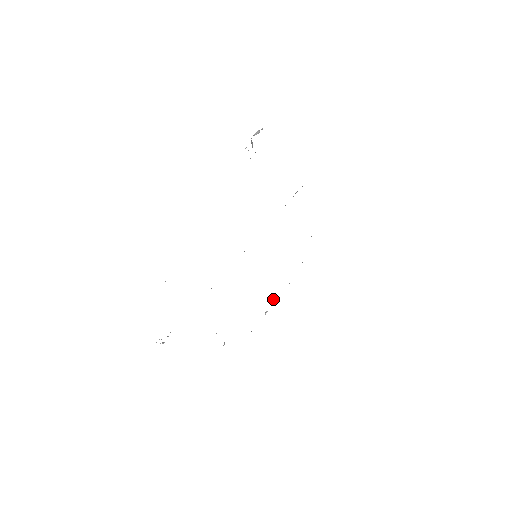
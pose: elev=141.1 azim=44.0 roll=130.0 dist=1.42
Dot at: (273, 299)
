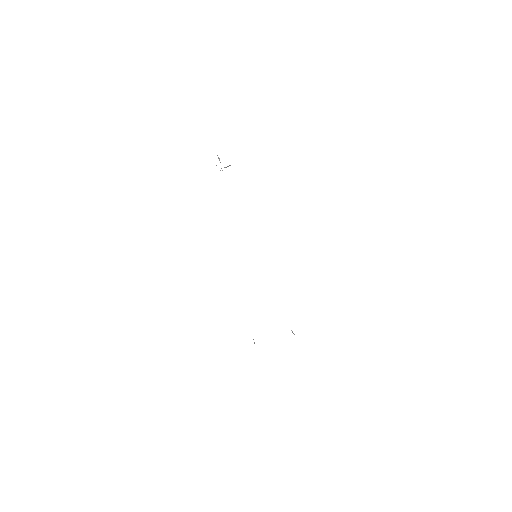
Dot at: occluded
